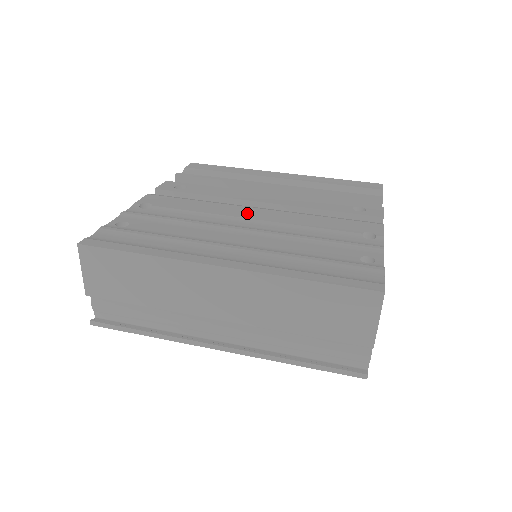
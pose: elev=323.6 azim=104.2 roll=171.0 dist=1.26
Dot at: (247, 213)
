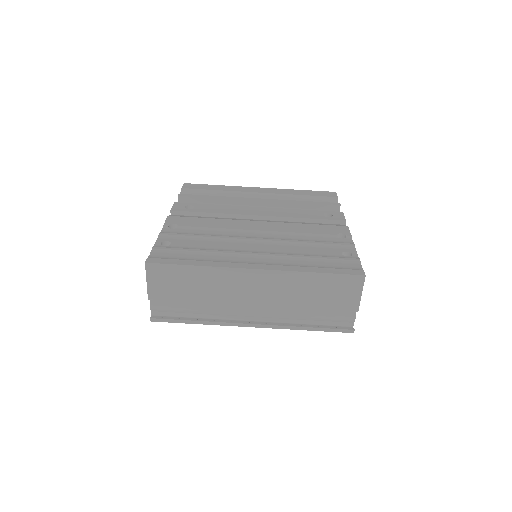
Dot at: (252, 226)
